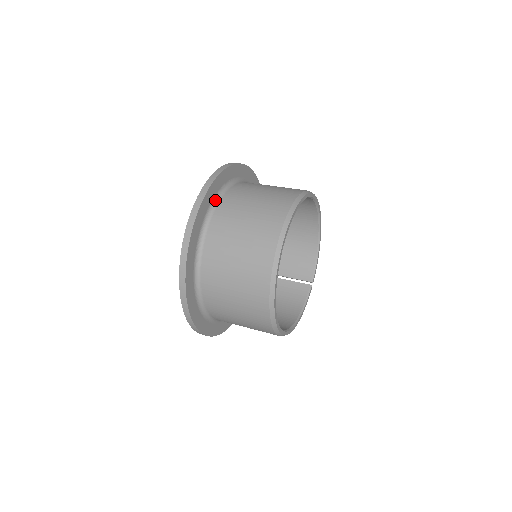
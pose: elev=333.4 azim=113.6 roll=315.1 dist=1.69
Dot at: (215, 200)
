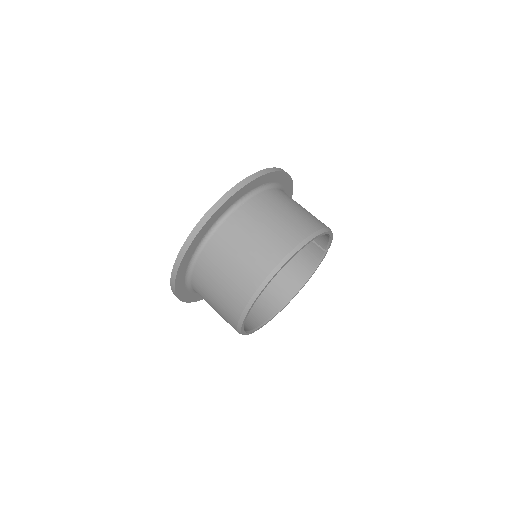
Dot at: (191, 263)
